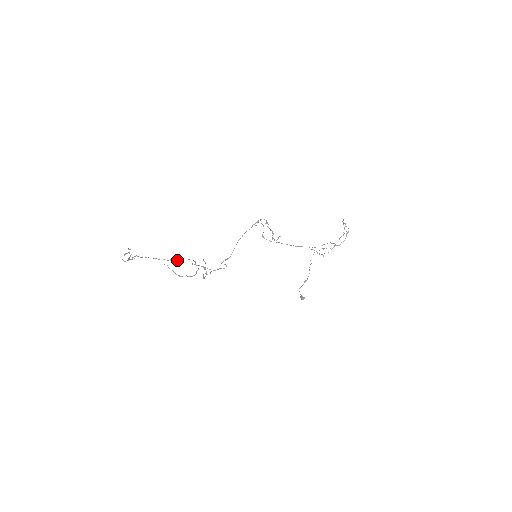
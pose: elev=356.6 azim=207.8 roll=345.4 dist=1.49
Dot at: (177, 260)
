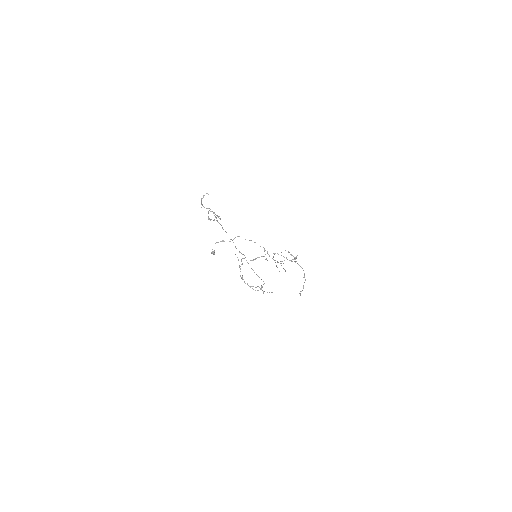
Dot at: occluded
